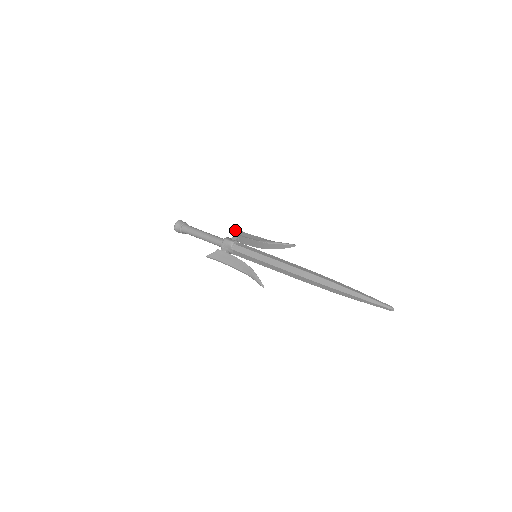
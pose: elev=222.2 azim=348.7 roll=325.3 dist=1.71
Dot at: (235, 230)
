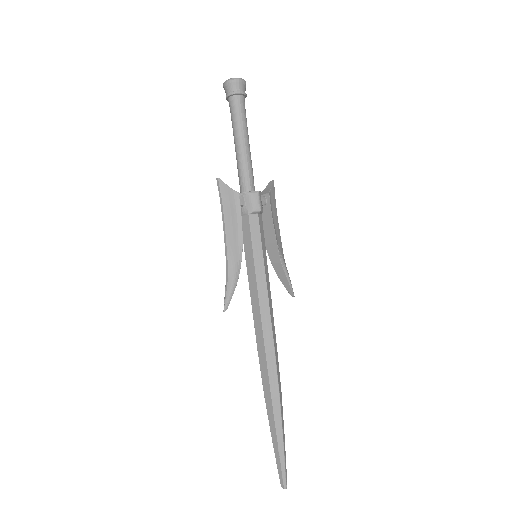
Dot at: (273, 191)
